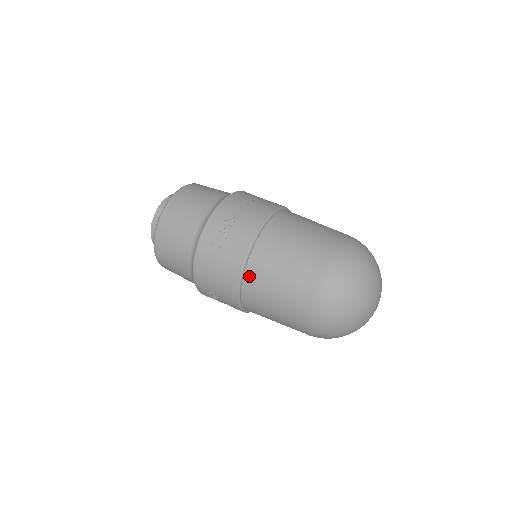
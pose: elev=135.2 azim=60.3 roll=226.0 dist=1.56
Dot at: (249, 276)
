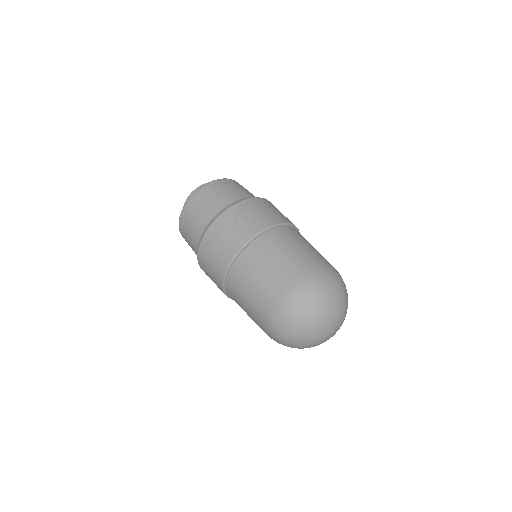
Dot at: (231, 277)
